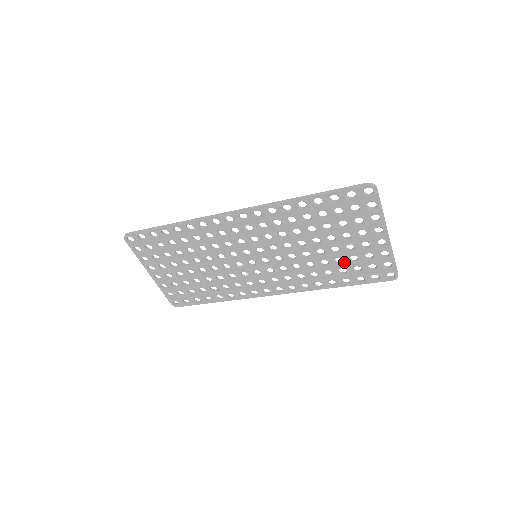
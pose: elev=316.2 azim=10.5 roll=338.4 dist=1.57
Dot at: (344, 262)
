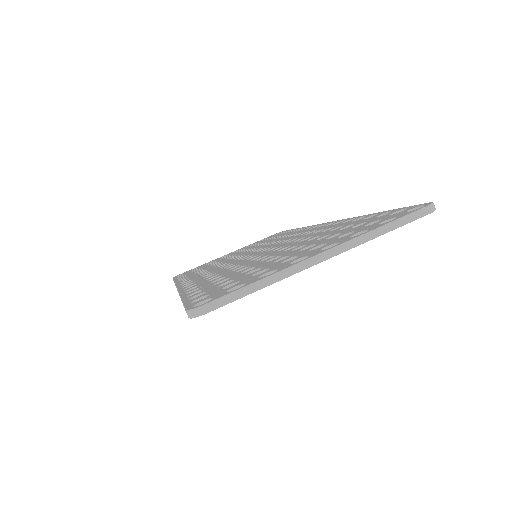
Dot at: occluded
